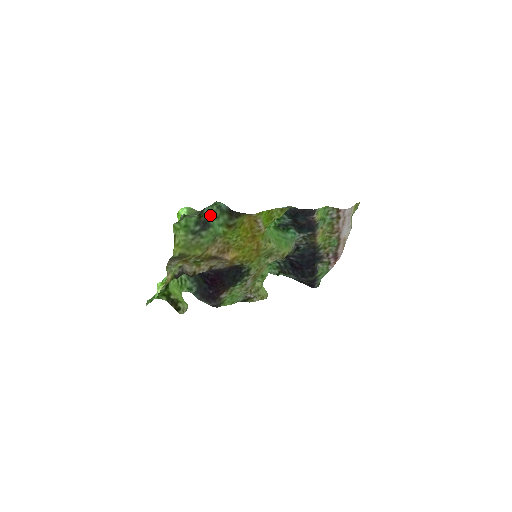
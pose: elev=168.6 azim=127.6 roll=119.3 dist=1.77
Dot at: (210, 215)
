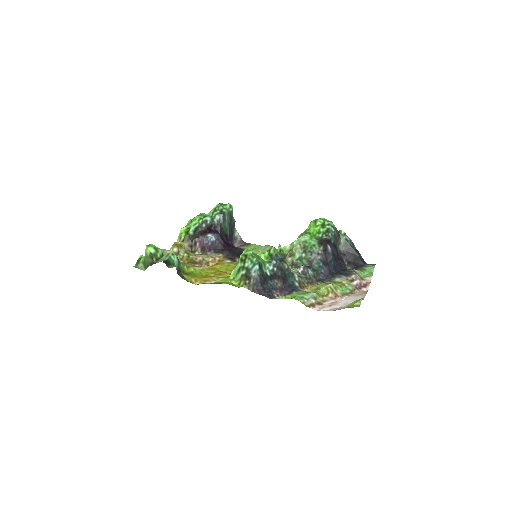
Dot at: occluded
